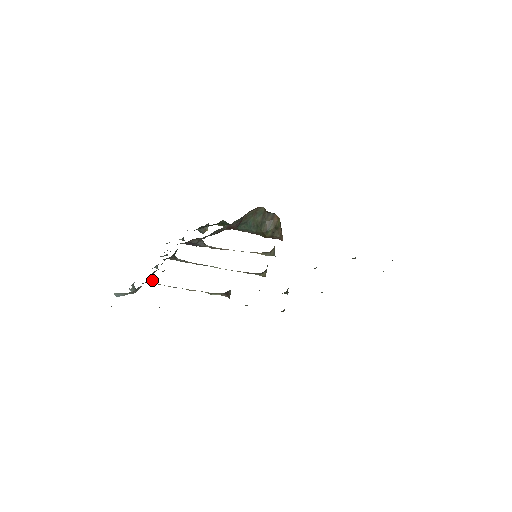
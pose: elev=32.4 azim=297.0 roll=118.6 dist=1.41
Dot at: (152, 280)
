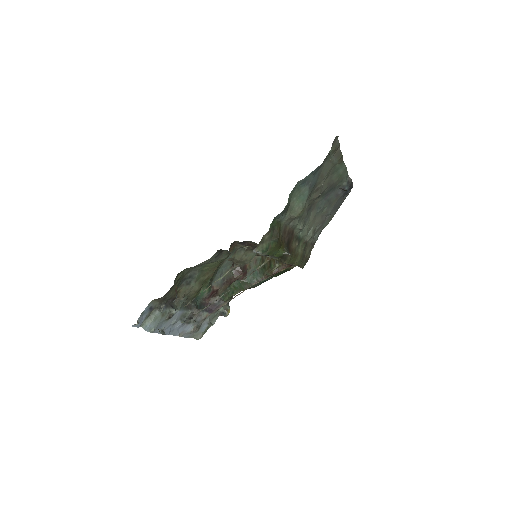
Dot at: (175, 309)
